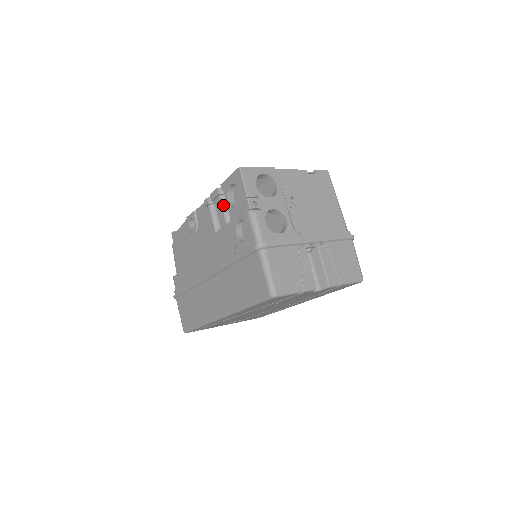
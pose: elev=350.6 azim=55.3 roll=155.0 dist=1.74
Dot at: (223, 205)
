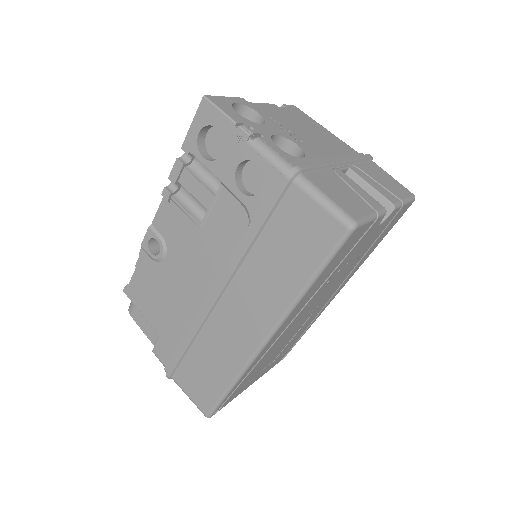
Dot at: (196, 176)
